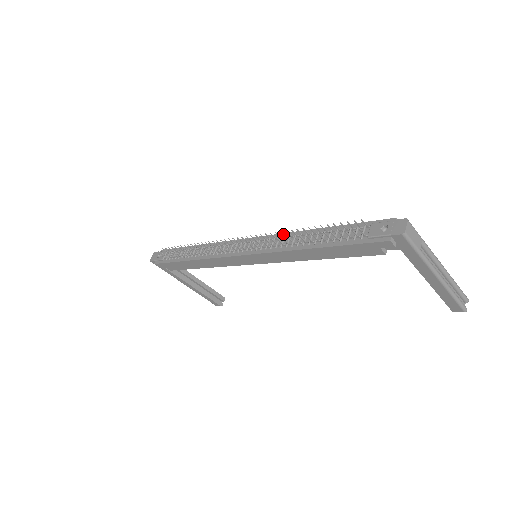
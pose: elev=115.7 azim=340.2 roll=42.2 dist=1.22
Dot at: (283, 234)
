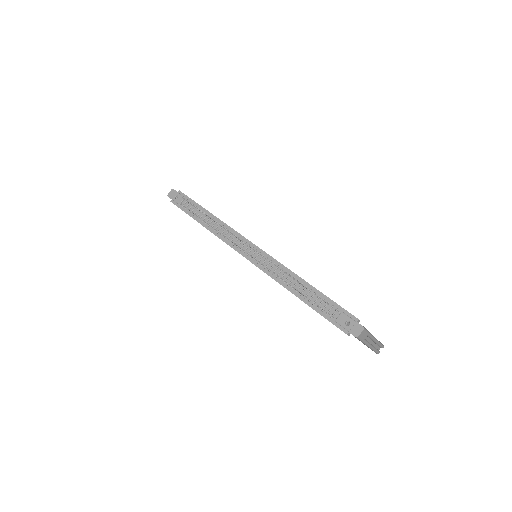
Dot at: (281, 270)
